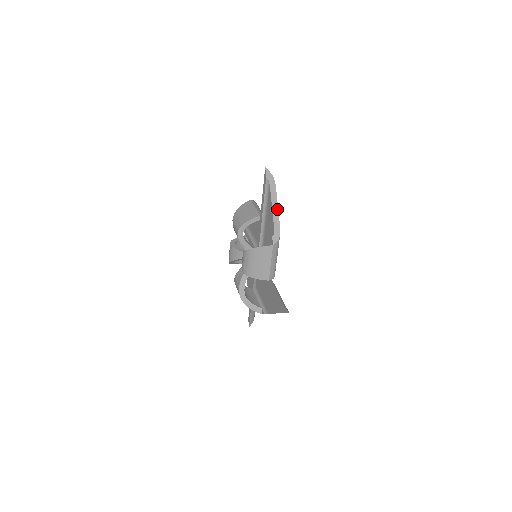
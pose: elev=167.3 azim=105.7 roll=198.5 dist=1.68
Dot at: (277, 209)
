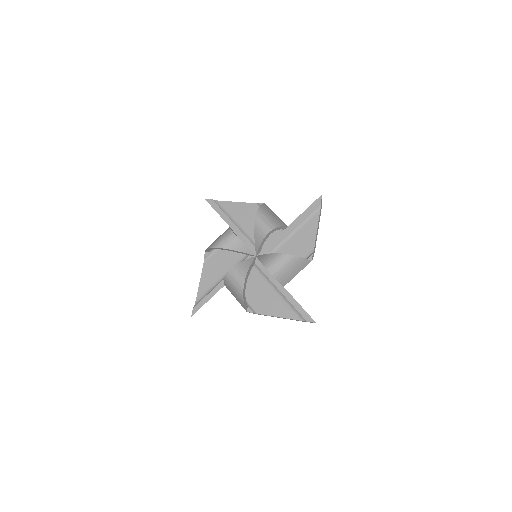
Dot at: occluded
